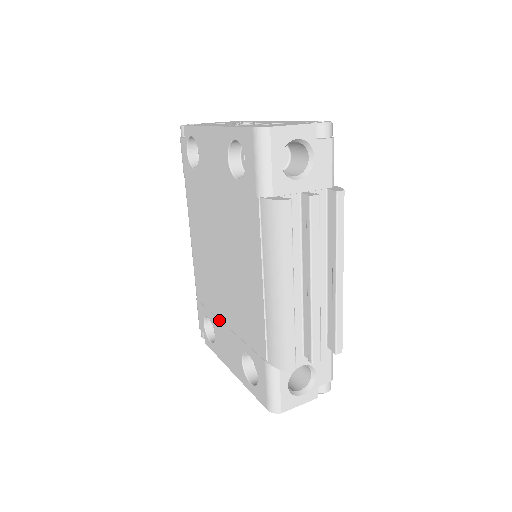
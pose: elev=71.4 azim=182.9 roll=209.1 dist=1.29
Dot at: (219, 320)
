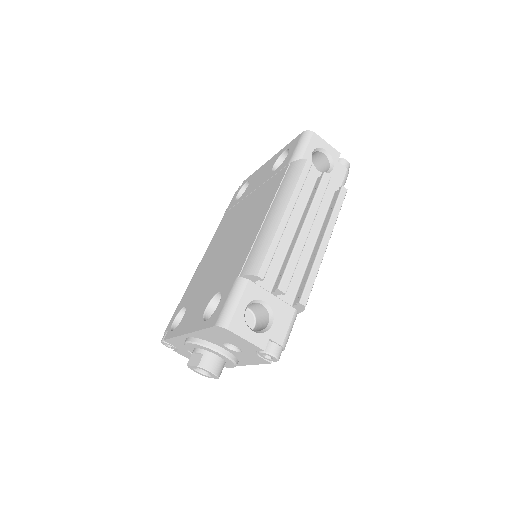
Dot at: (198, 295)
